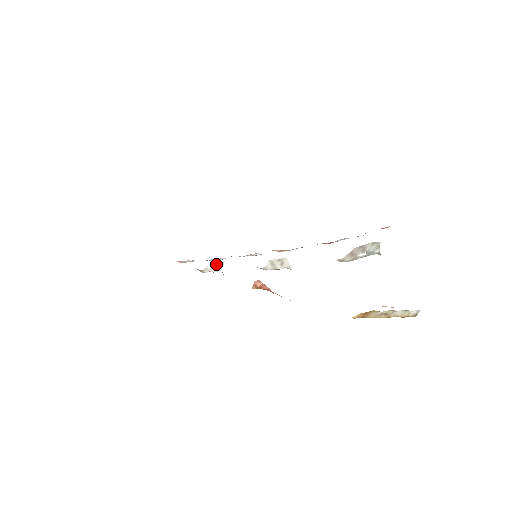
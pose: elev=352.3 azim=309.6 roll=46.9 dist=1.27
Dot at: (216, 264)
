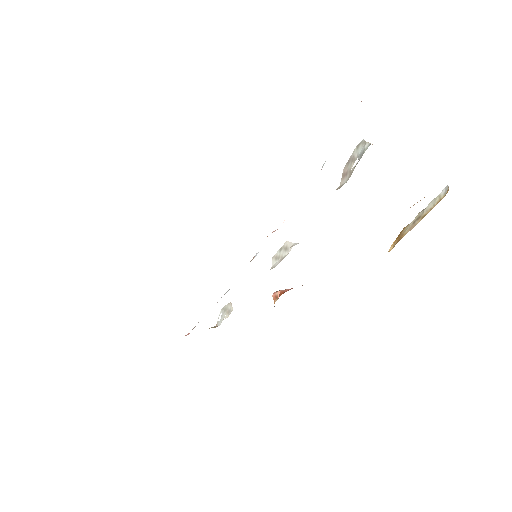
Dot at: (224, 310)
